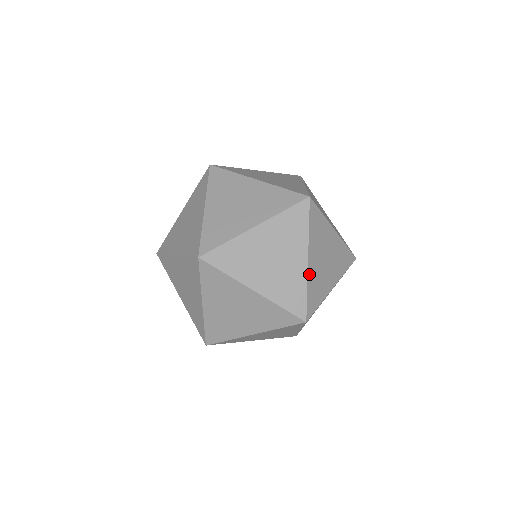
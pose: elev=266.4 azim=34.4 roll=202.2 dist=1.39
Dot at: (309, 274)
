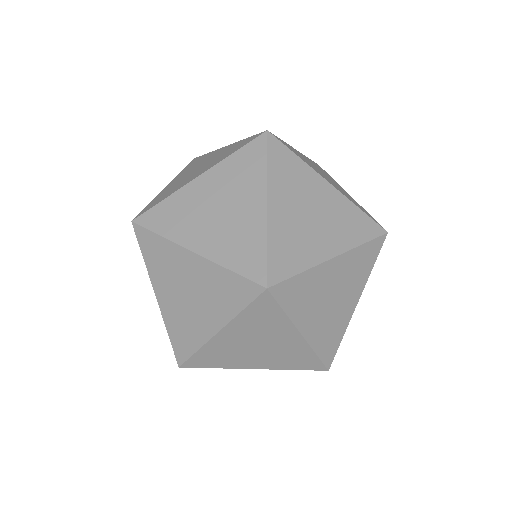
Dot at: (311, 341)
